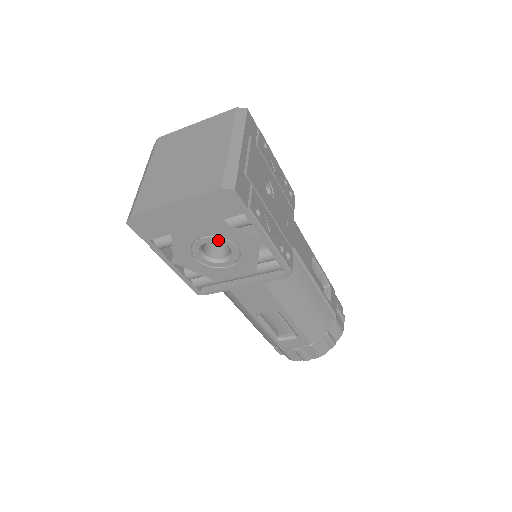
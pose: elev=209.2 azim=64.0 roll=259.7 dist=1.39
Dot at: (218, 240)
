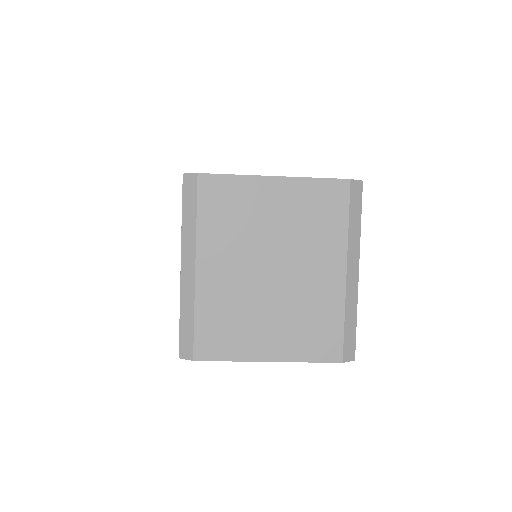
Dot at: occluded
